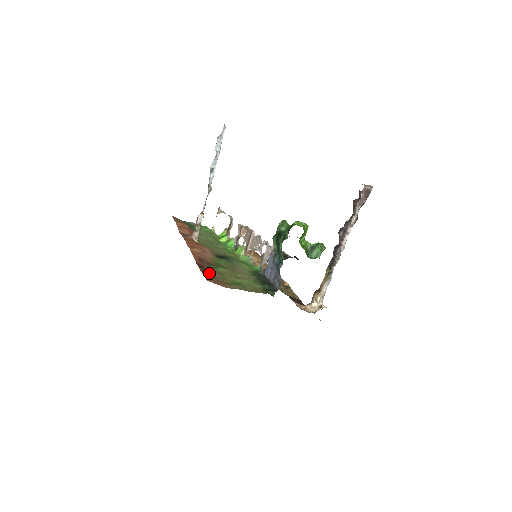
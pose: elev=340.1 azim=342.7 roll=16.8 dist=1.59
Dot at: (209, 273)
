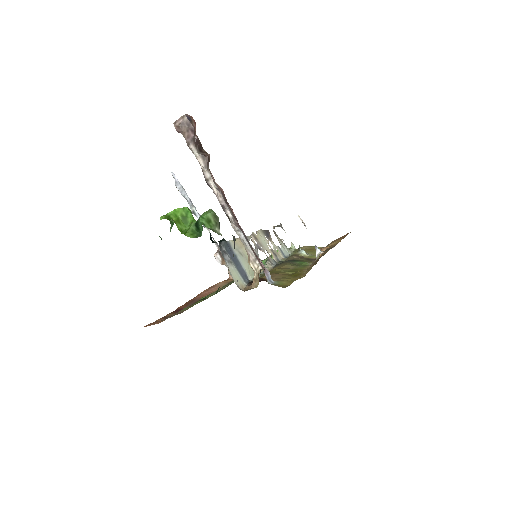
Dot at: occluded
